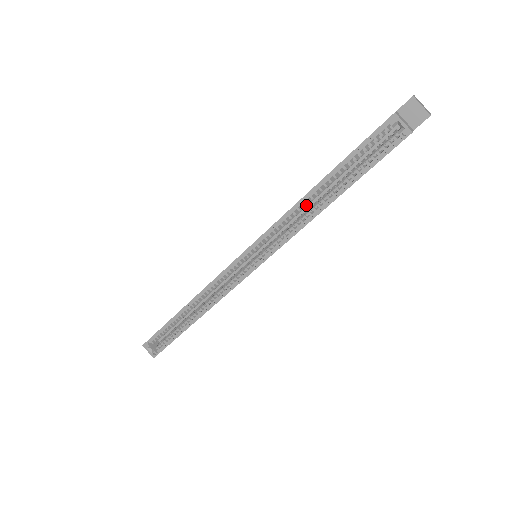
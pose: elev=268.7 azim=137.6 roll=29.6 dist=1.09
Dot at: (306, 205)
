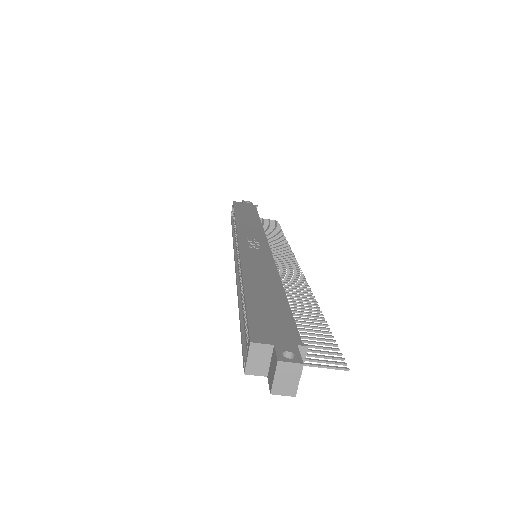
Dot at: occluded
